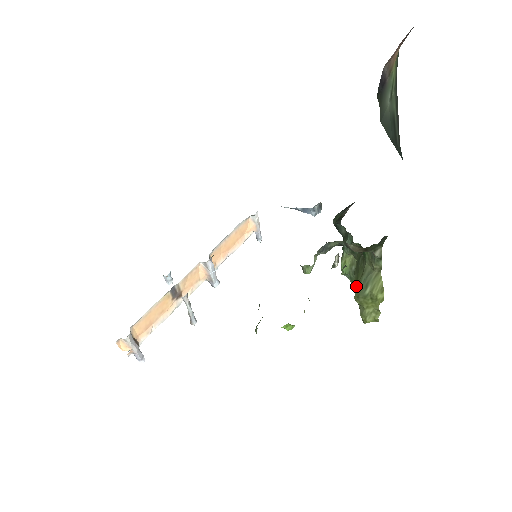
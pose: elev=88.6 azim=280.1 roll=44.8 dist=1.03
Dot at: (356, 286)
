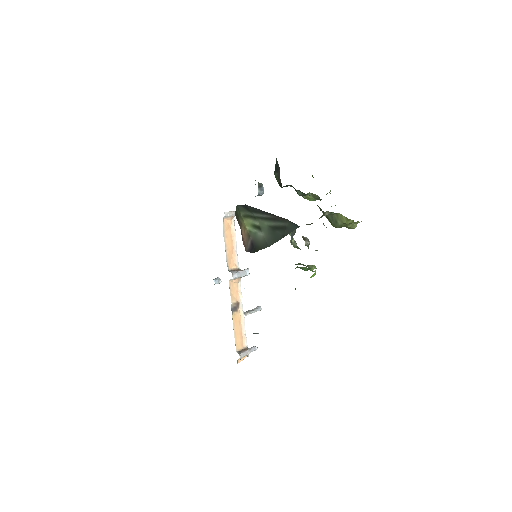
Dot at: occluded
